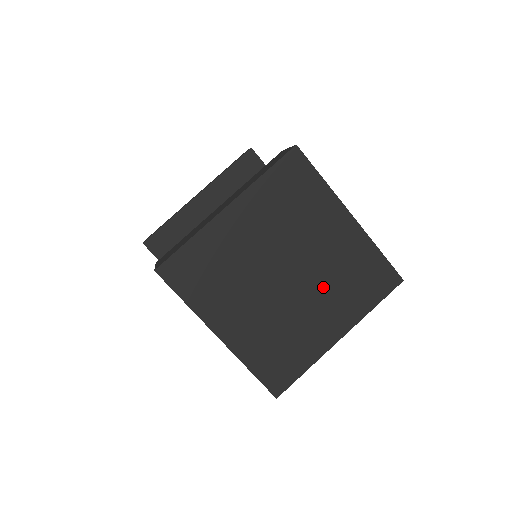
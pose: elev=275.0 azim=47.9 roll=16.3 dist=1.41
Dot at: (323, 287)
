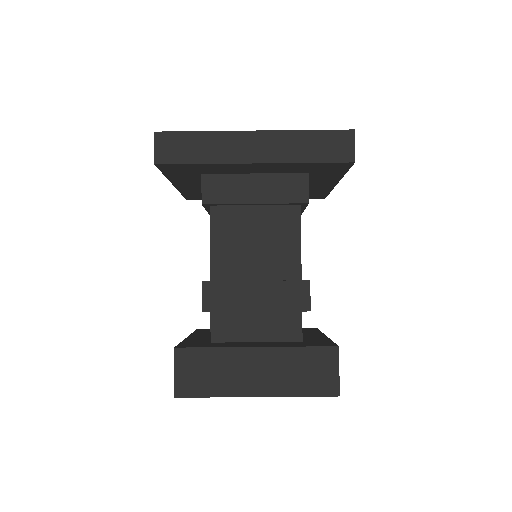
Dot at: occluded
